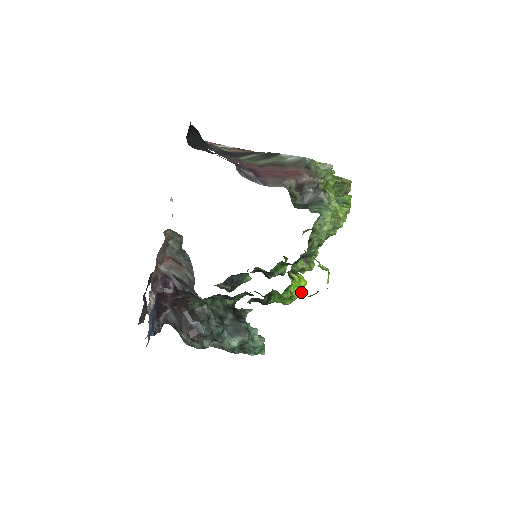
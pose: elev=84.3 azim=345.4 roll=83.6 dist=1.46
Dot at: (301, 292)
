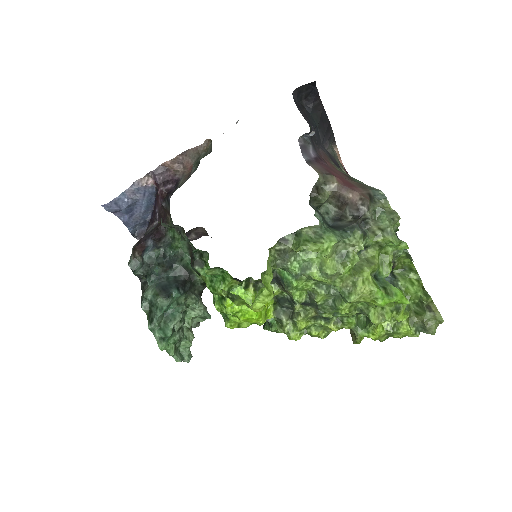
Dot at: (242, 317)
